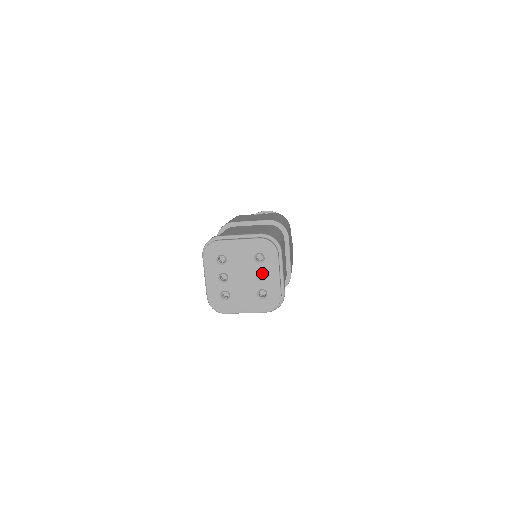
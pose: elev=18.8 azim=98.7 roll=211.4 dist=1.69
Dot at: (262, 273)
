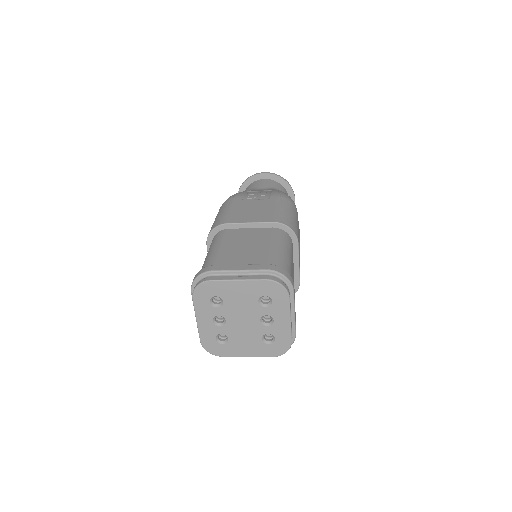
Dot at: occluded
